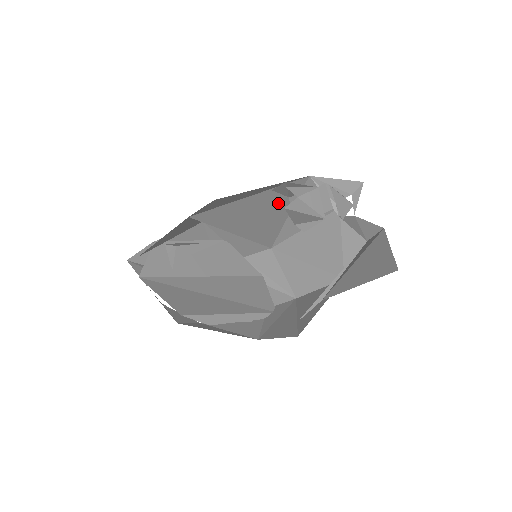
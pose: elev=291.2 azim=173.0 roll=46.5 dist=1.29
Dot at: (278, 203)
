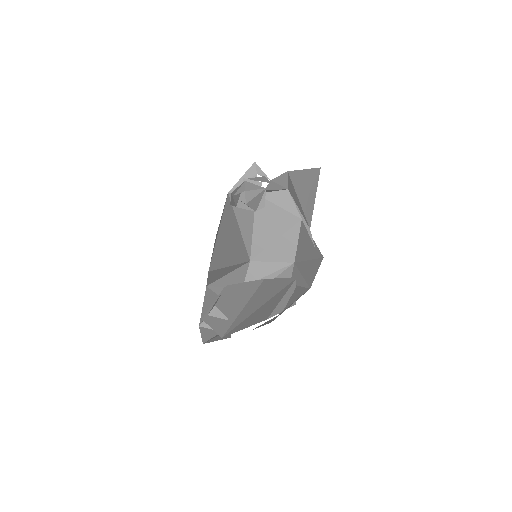
Dot at: (230, 224)
